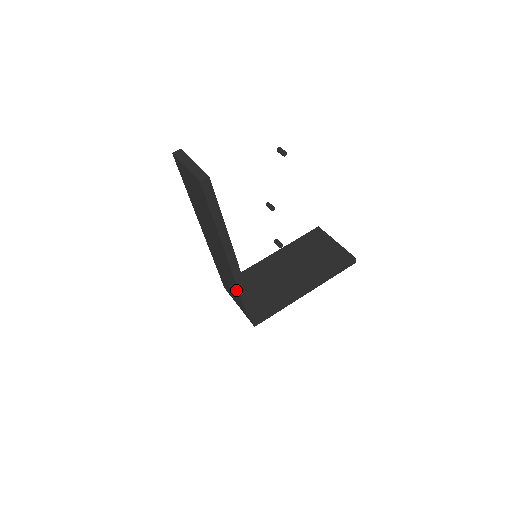
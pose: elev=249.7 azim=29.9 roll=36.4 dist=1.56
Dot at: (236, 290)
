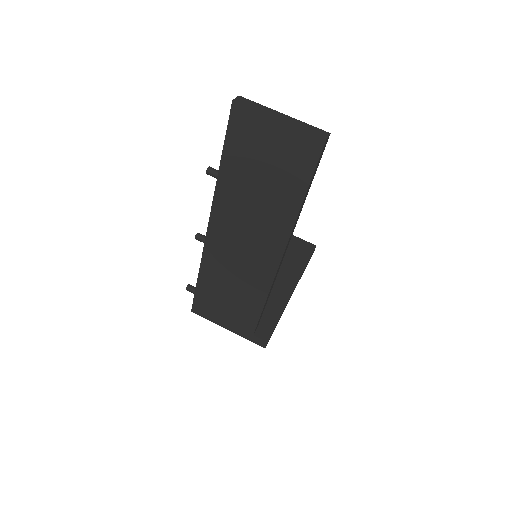
Dot at: (254, 304)
